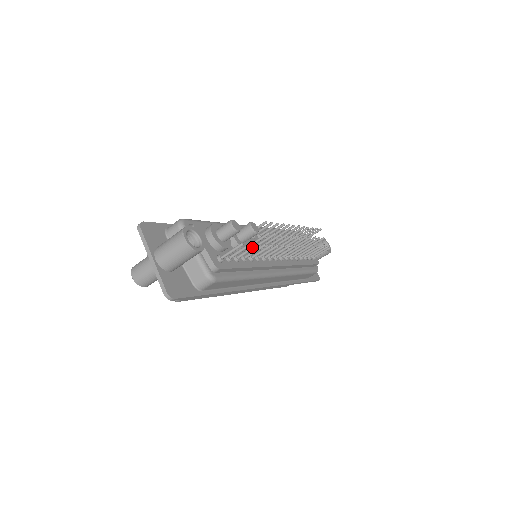
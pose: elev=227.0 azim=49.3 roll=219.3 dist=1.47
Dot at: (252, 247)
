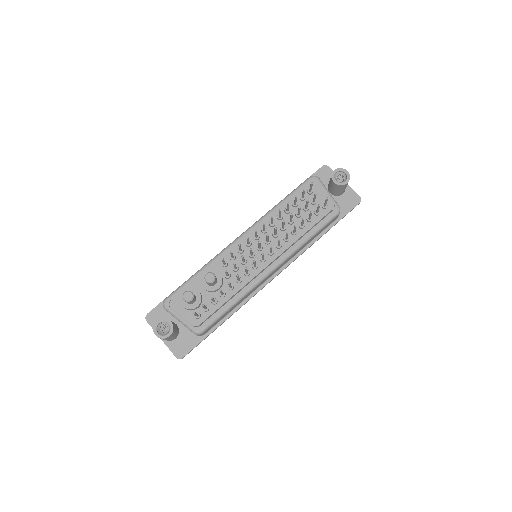
Dot at: (211, 299)
